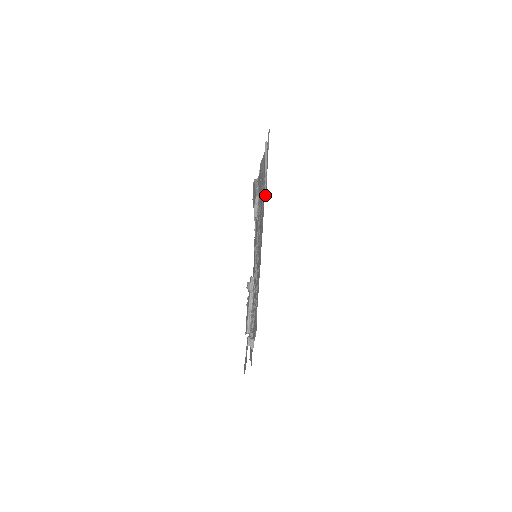
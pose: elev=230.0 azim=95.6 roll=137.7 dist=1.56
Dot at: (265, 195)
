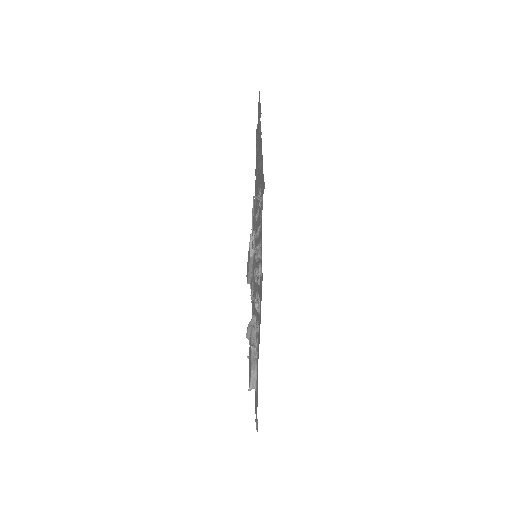
Dot at: occluded
